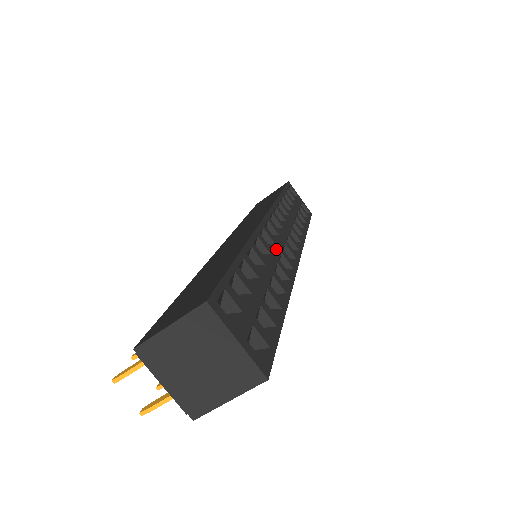
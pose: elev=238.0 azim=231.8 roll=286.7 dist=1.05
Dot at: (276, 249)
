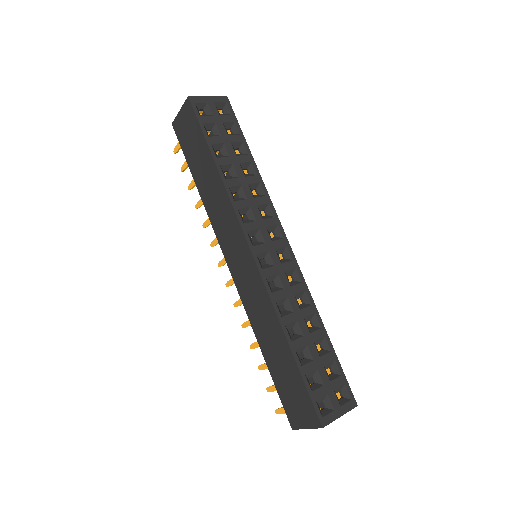
Dot at: (282, 279)
